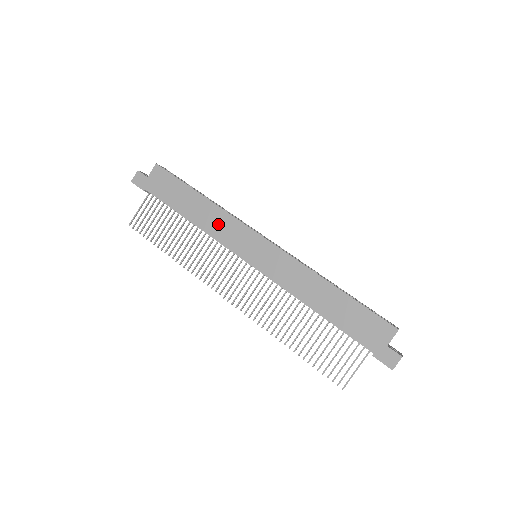
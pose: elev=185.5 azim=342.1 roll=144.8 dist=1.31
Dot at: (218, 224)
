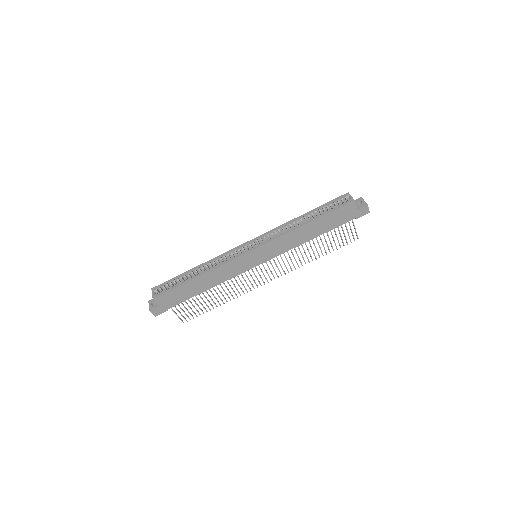
Dot at: (224, 274)
